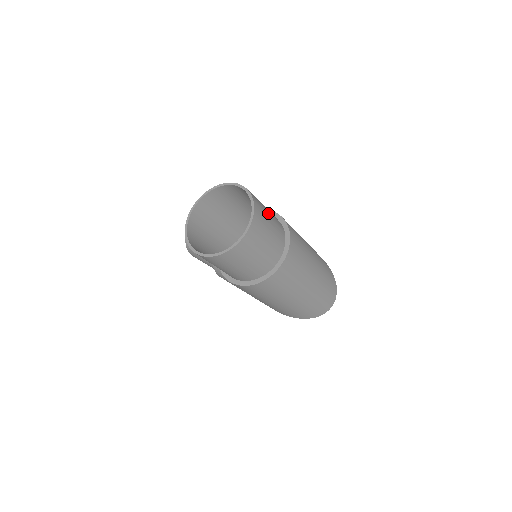
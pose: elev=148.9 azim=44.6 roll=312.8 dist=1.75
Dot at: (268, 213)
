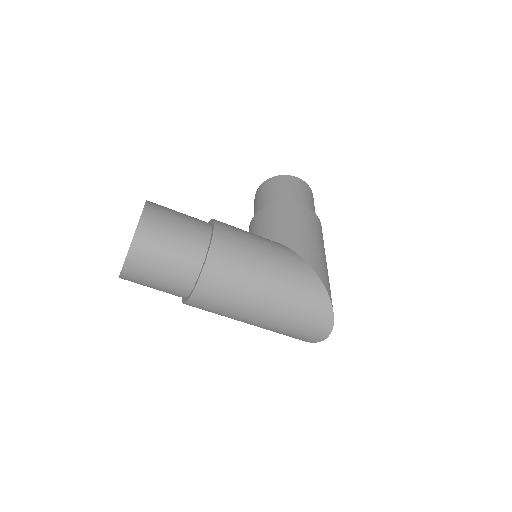
Dot at: (170, 242)
